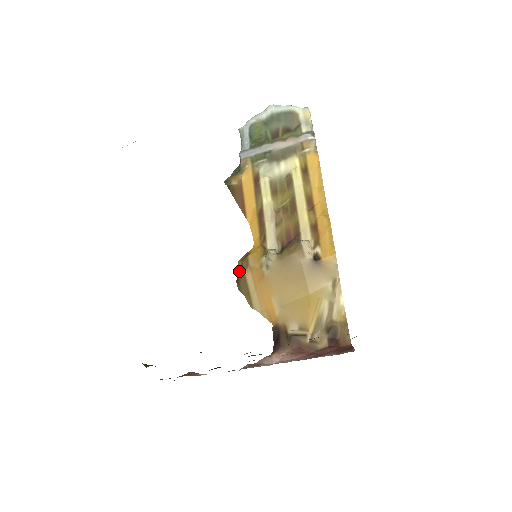
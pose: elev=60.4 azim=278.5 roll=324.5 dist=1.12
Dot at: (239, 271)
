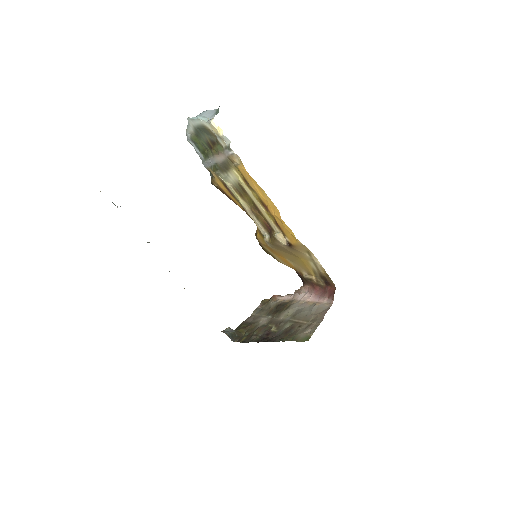
Dot at: (259, 244)
